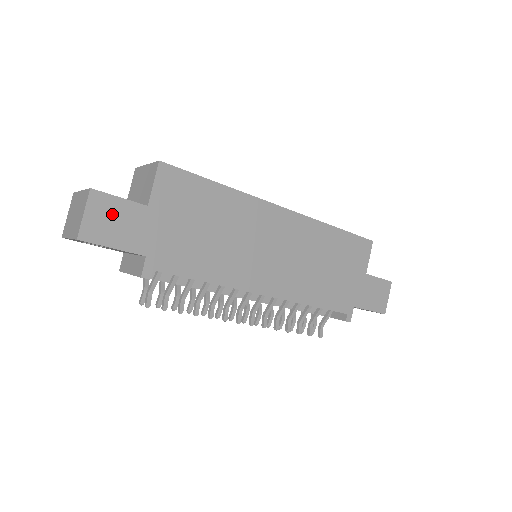
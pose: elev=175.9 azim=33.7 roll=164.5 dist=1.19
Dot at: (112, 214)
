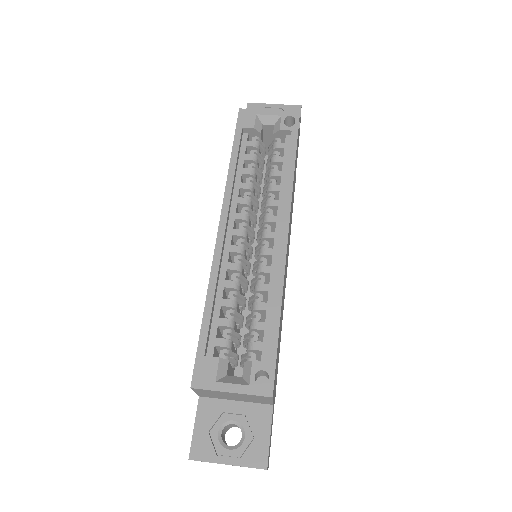
Dot at: (270, 441)
